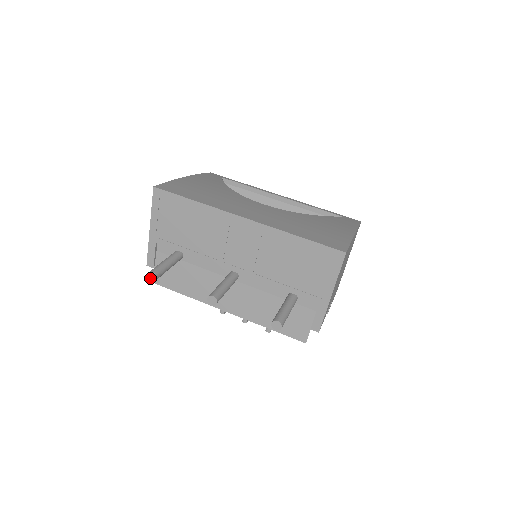
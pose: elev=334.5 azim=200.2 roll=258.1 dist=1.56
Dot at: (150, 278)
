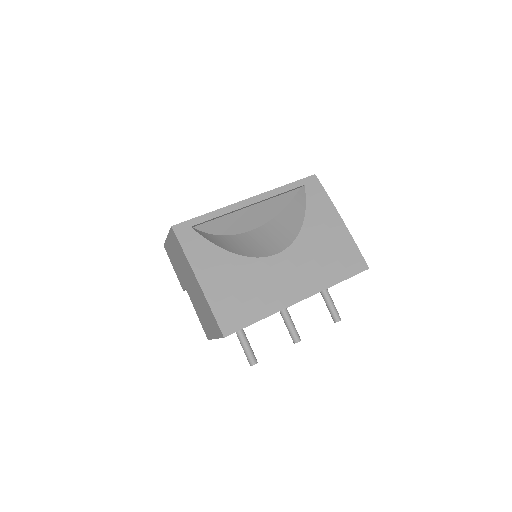
Dot at: (252, 365)
